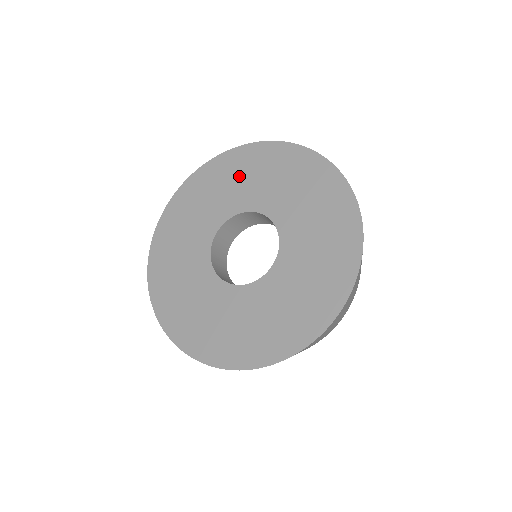
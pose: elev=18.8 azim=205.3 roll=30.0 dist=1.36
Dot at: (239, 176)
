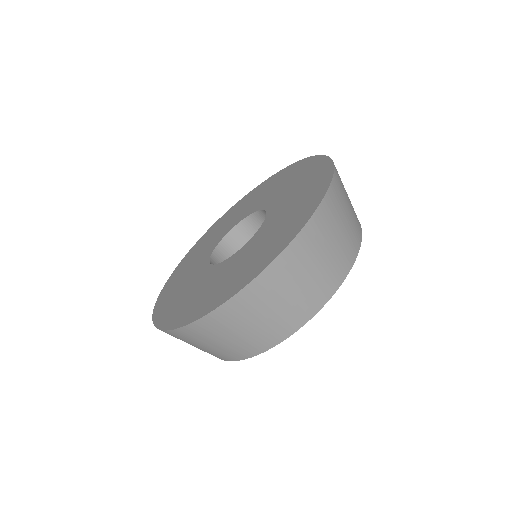
Dot at: (242, 207)
